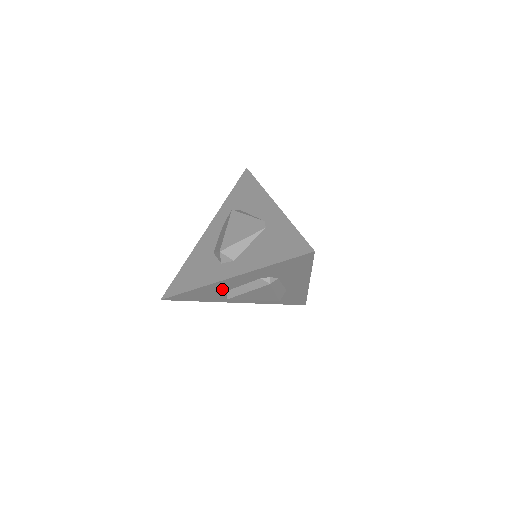
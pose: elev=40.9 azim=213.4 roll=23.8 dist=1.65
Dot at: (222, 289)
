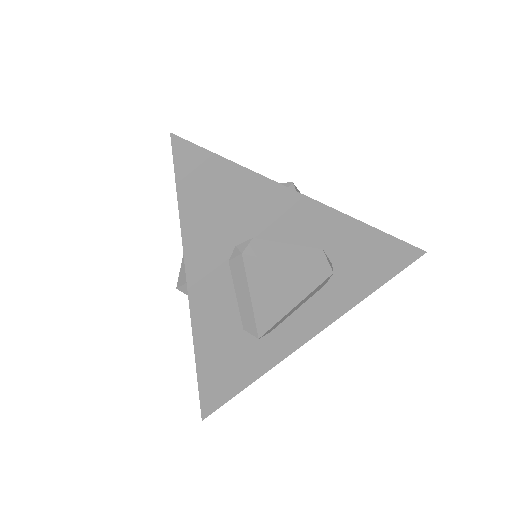
Dot at: (230, 331)
